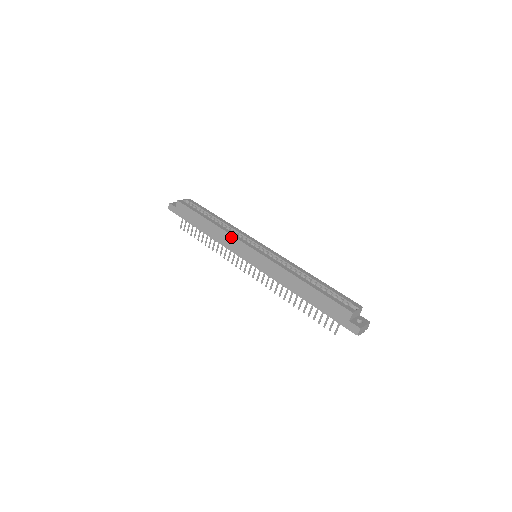
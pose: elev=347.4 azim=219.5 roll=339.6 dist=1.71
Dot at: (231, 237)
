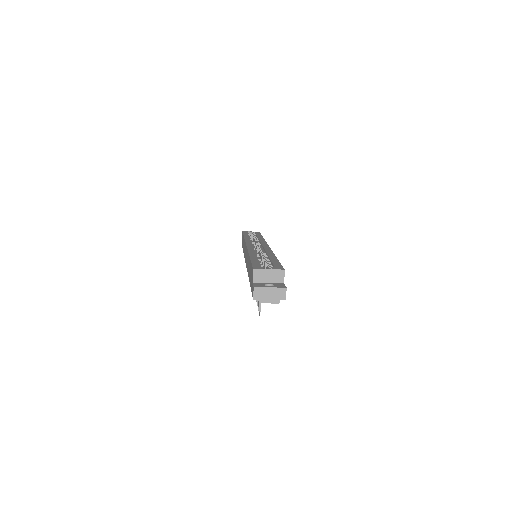
Dot at: occluded
